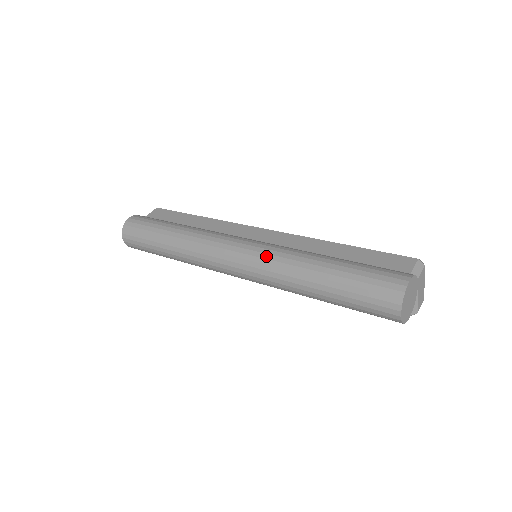
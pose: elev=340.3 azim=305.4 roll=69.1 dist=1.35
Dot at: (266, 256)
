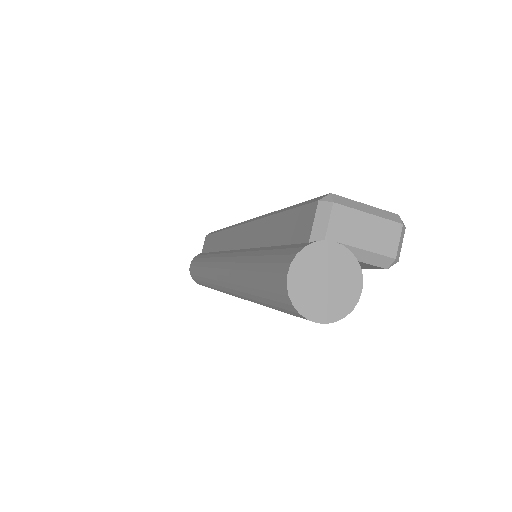
Dot at: (226, 279)
